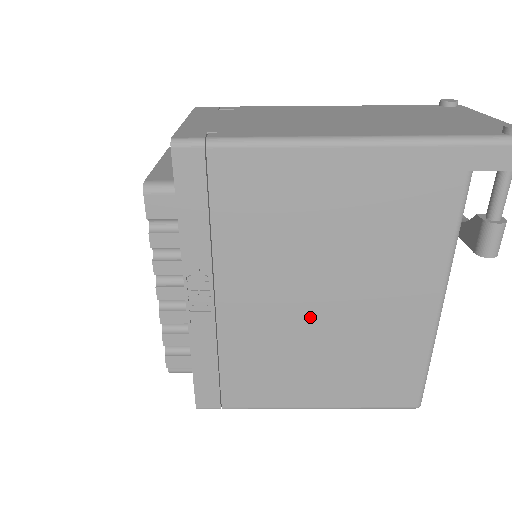
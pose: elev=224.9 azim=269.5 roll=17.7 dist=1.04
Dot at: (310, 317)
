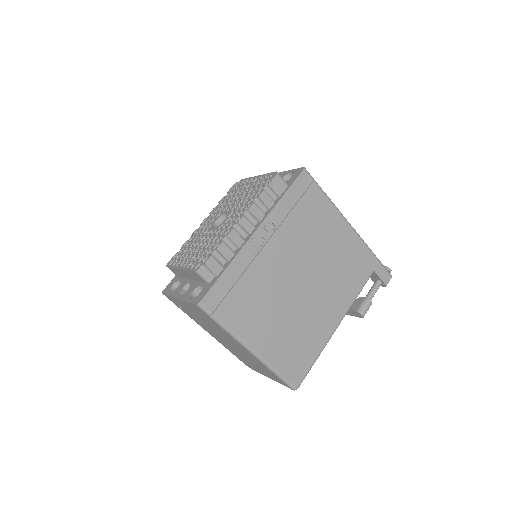
Dot at: (293, 289)
